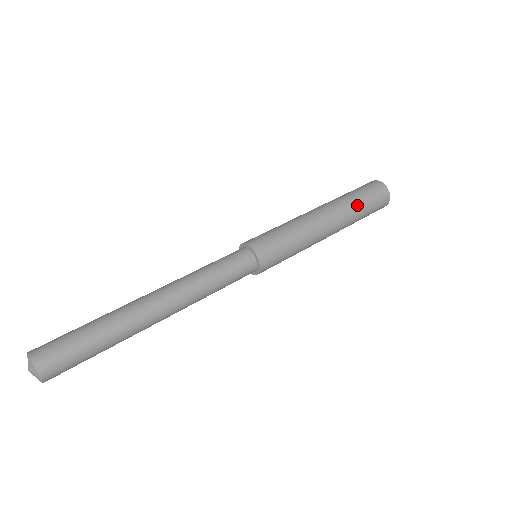
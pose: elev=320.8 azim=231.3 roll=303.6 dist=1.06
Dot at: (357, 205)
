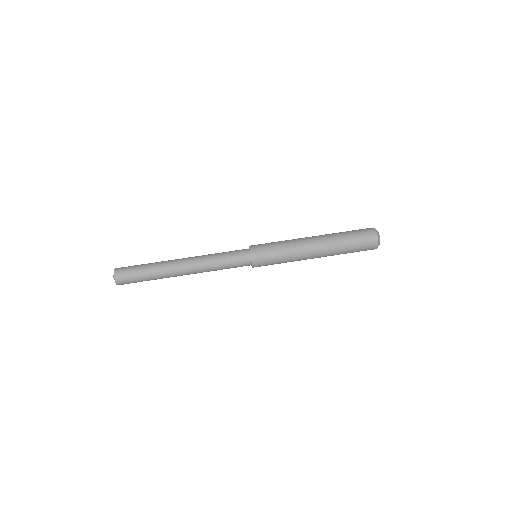
Dot at: occluded
